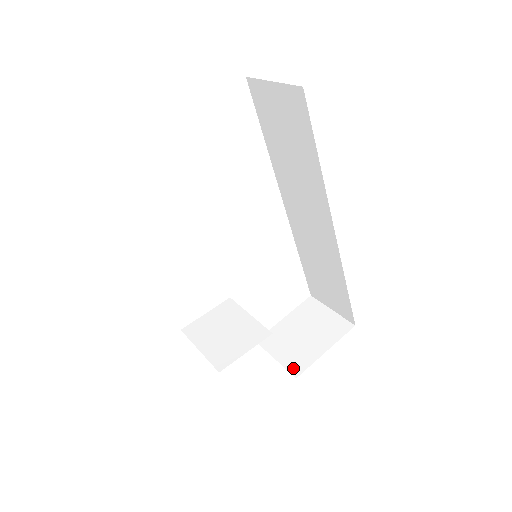
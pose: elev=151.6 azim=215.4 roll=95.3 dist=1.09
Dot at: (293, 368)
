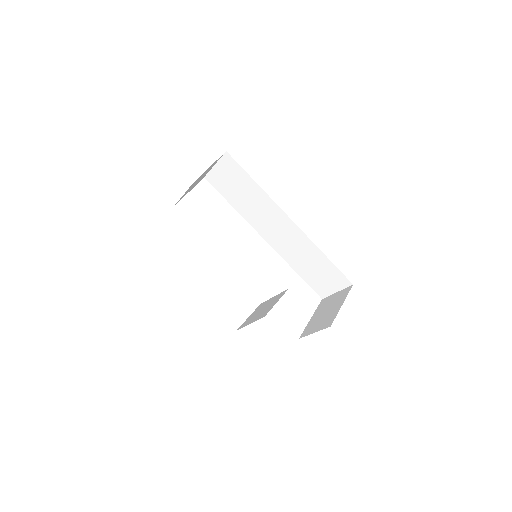
Dot at: (327, 325)
